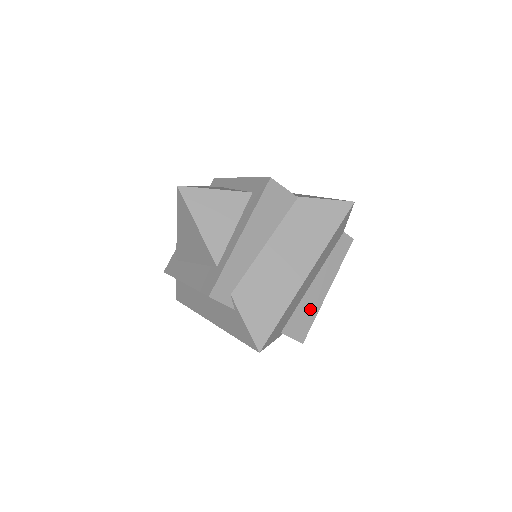
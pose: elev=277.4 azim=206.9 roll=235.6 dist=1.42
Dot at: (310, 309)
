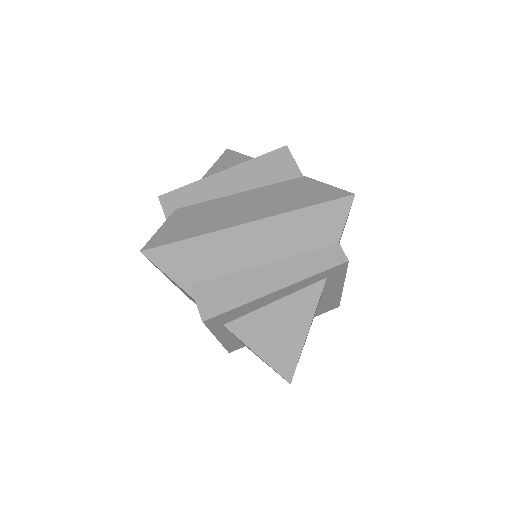
Dot at: (239, 291)
